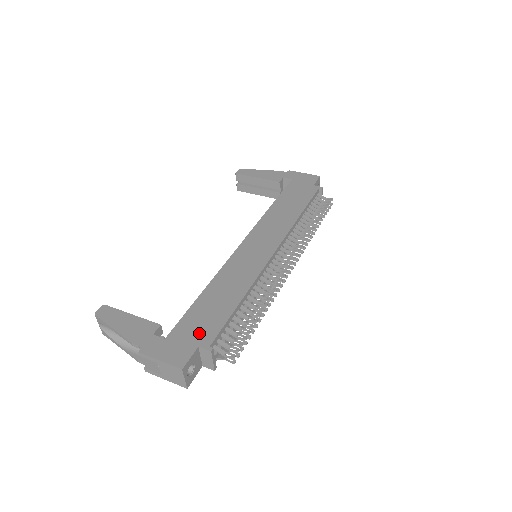
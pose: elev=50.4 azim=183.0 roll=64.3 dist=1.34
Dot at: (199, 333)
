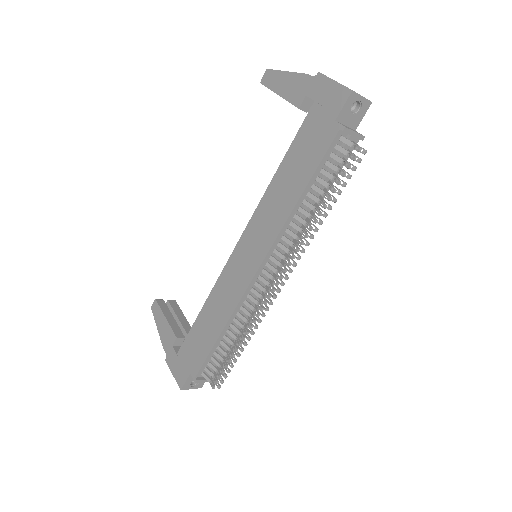
Dot at: (192, 360)
